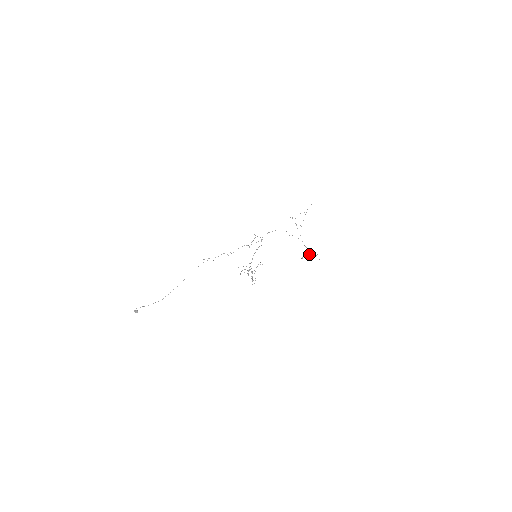
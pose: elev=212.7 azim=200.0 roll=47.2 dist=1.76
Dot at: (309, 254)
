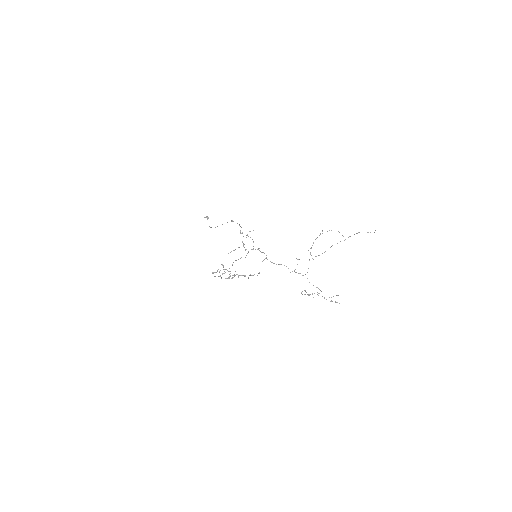
Dot at: occluded
